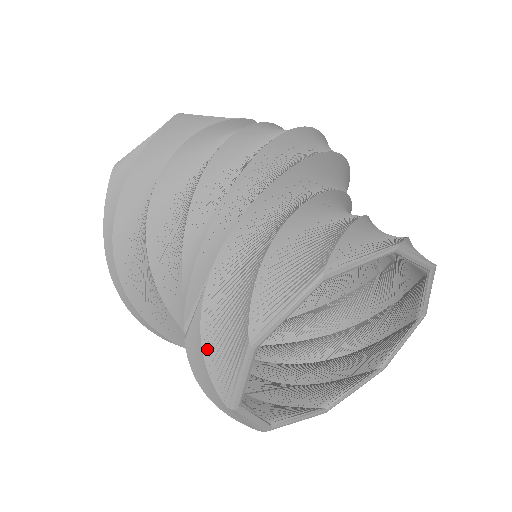
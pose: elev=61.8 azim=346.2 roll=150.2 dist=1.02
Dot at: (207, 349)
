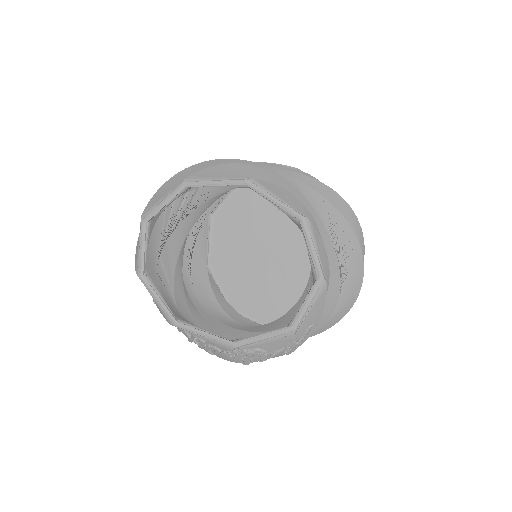
Dot at: (169, 182)
